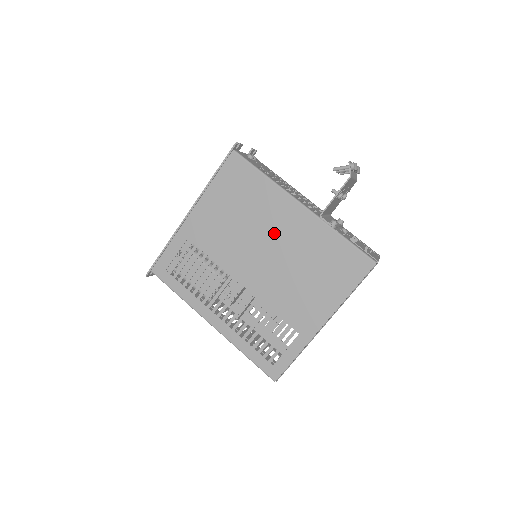
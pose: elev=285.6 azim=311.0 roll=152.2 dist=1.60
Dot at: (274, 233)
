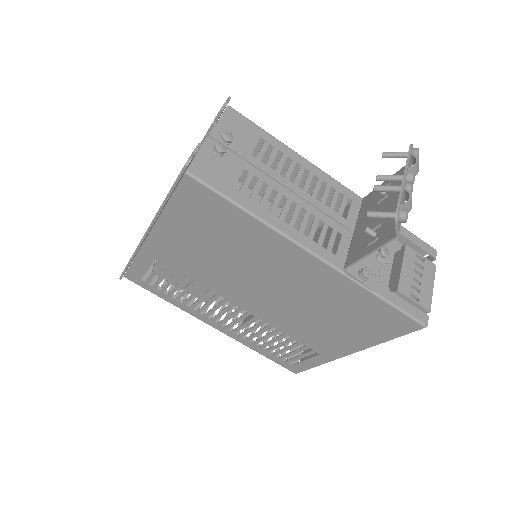
Dot at: (275, 275)
